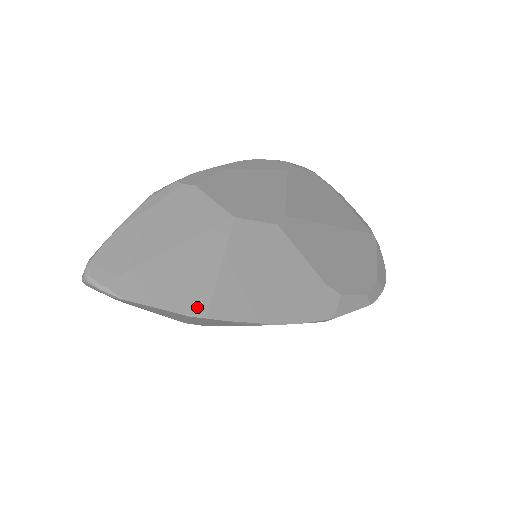
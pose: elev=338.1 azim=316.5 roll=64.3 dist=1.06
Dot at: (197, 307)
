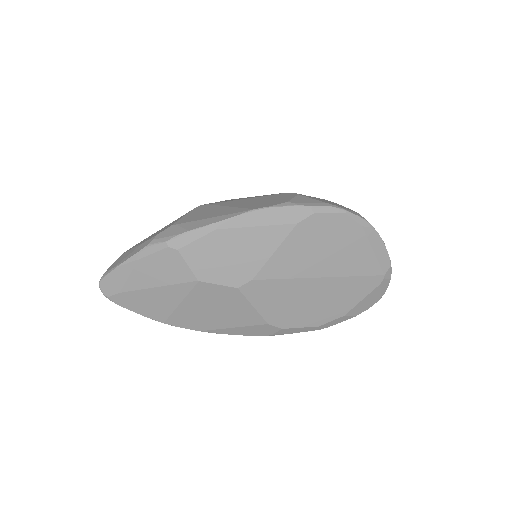
Dot at: (159, 318)
